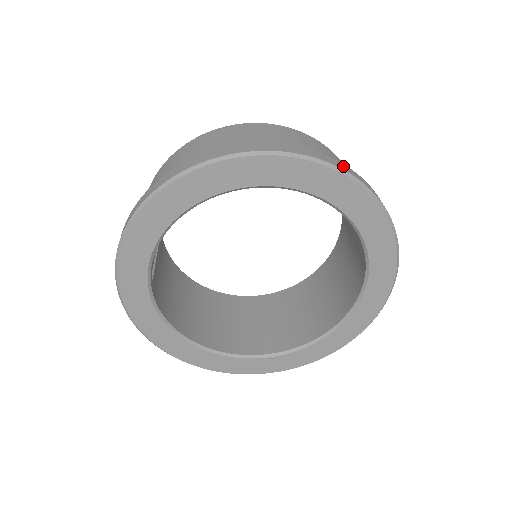
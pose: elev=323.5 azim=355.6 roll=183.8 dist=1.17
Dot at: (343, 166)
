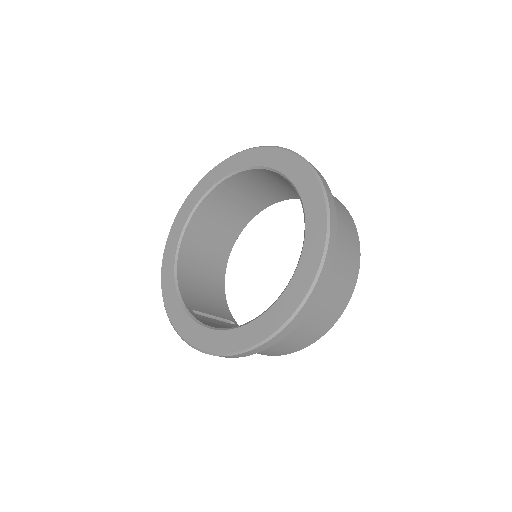
Dot at: occluded
